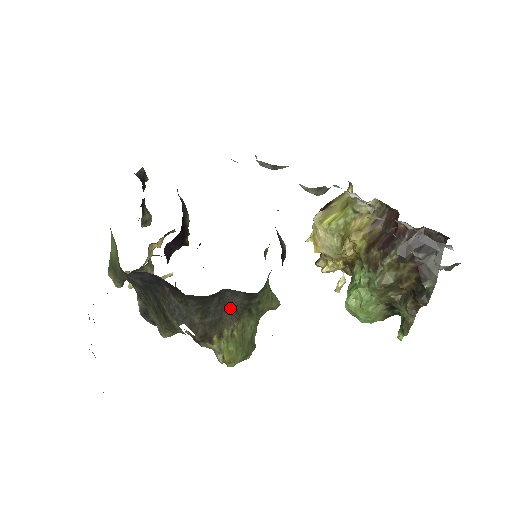
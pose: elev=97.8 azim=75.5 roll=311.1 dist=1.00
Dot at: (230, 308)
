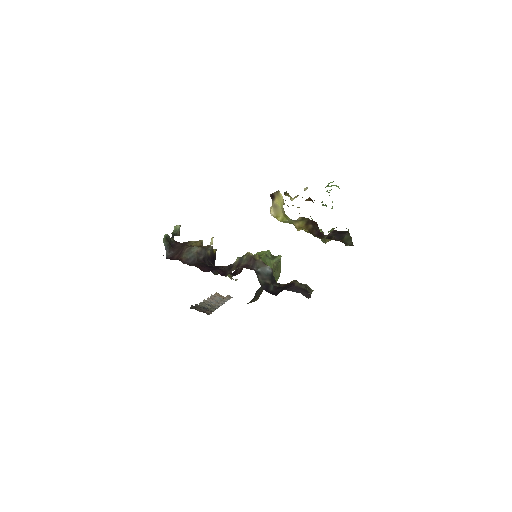
Dot at: occluded
